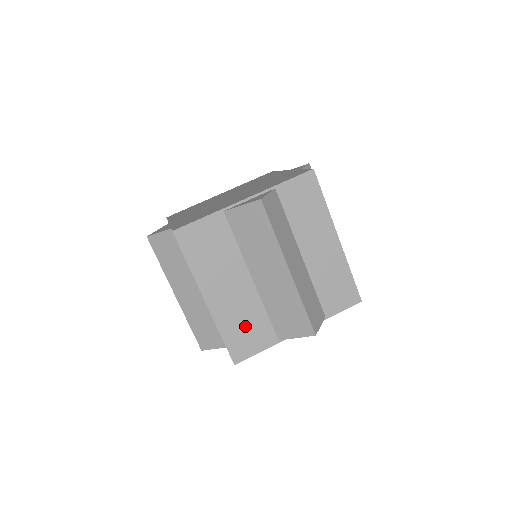
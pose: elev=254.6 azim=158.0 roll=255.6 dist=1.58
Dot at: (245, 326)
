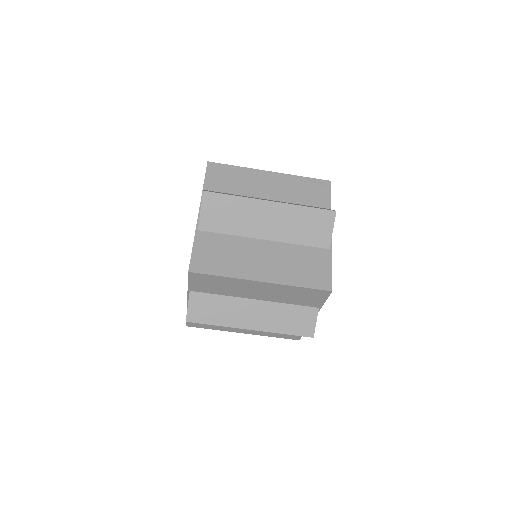
Dot at: occluded
